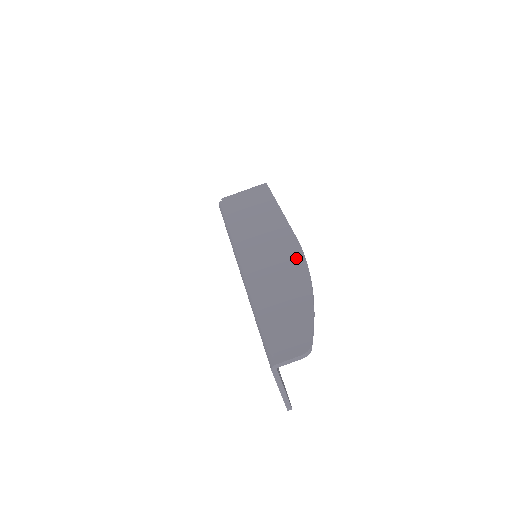
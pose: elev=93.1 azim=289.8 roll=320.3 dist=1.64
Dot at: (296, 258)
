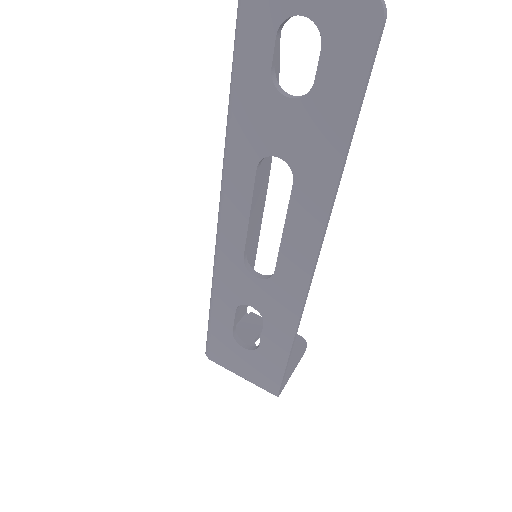
Dot at: occluded
